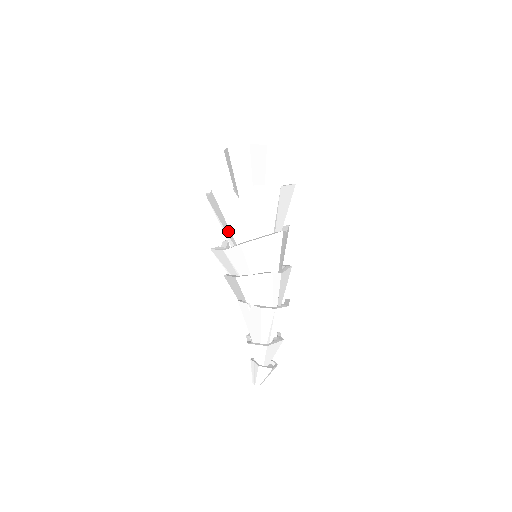
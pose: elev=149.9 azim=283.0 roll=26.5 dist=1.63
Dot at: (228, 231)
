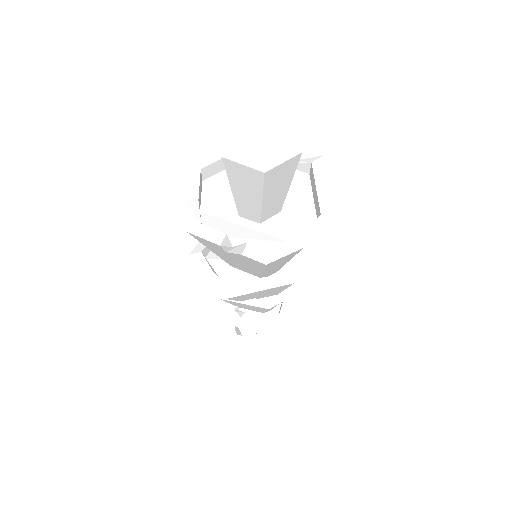
Dot at: occluded
